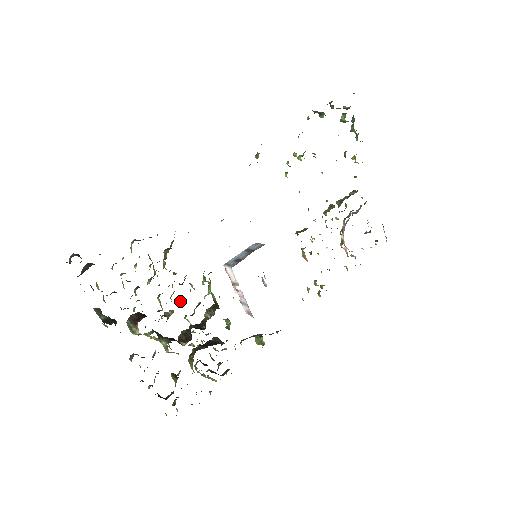
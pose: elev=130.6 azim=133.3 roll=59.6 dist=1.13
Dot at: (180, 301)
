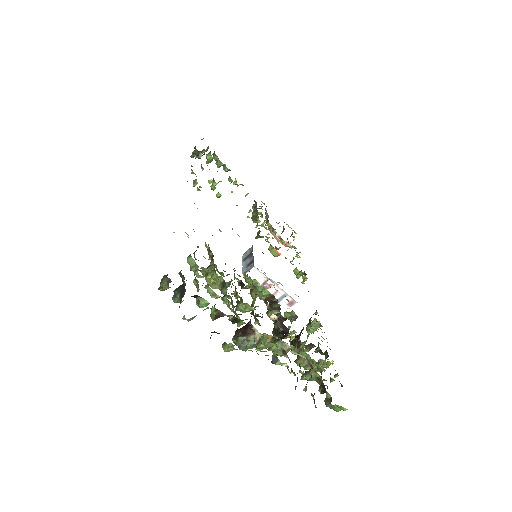
Dot at: (253, 303)
